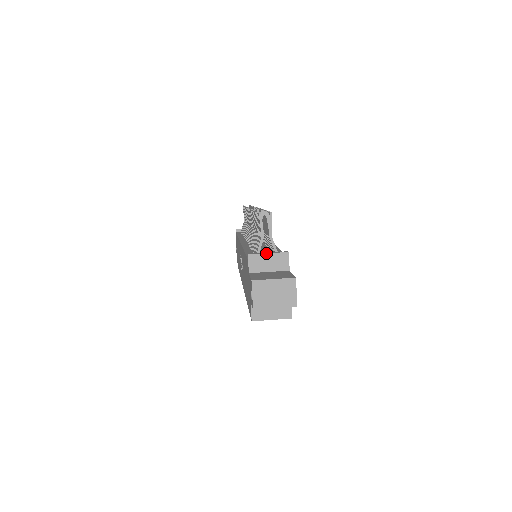
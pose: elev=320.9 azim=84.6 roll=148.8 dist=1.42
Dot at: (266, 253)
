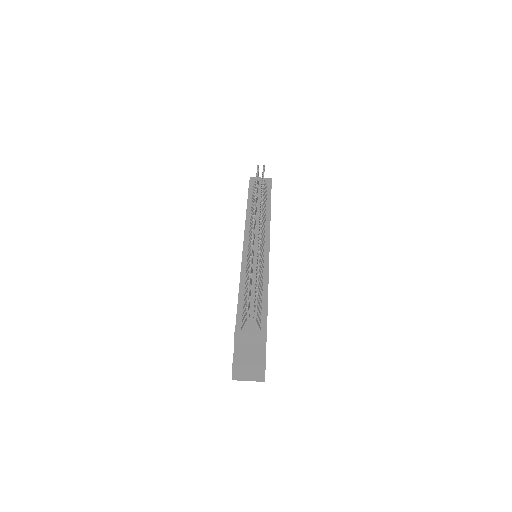
Dot at: (249, 334)
